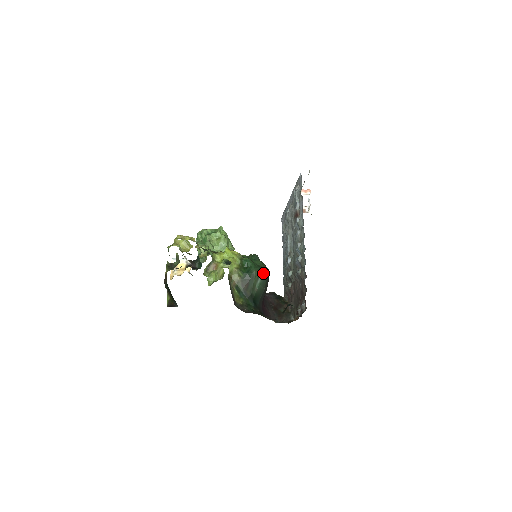
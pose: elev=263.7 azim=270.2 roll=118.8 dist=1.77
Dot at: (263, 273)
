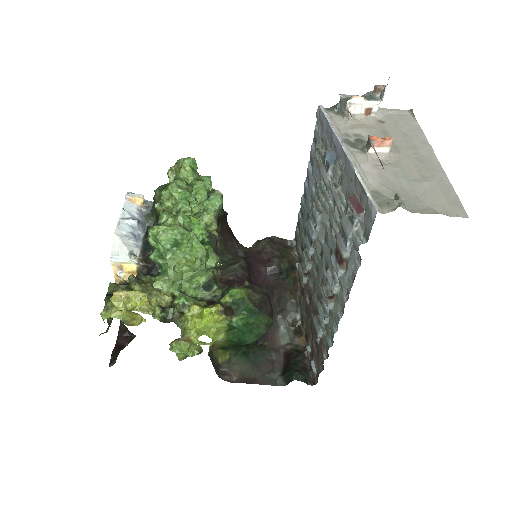
Dot at: (263, 334)
